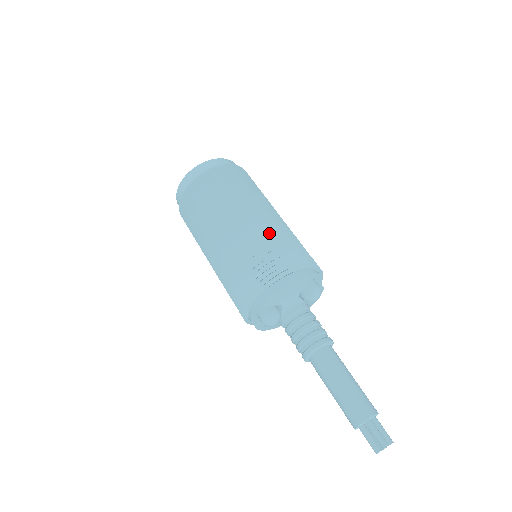
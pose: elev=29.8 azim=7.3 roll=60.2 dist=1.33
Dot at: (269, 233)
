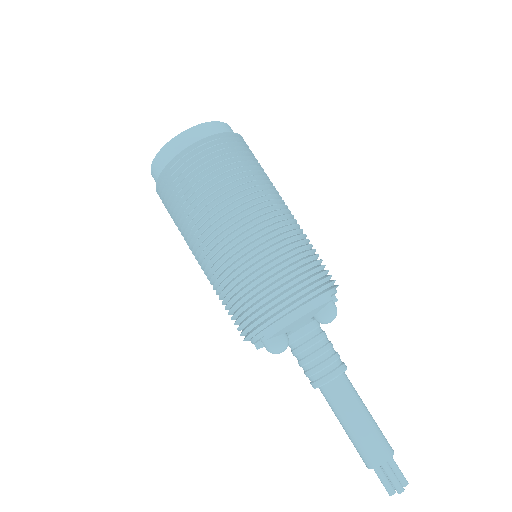
Dot at: (278, 243)
